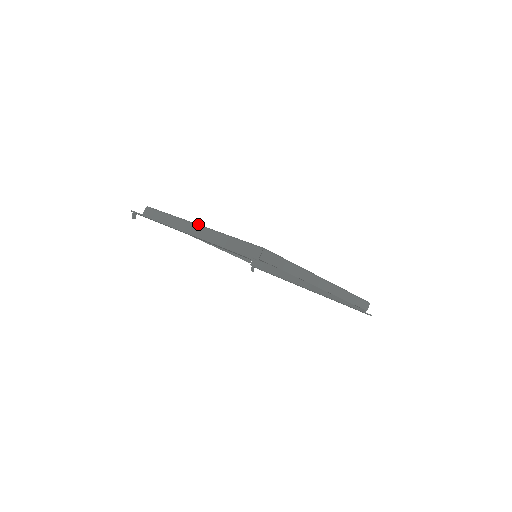
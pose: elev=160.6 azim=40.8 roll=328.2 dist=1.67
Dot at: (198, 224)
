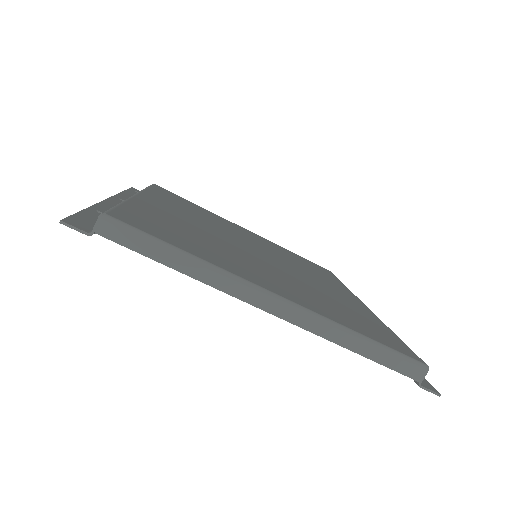
Dot at: (137, 194)
